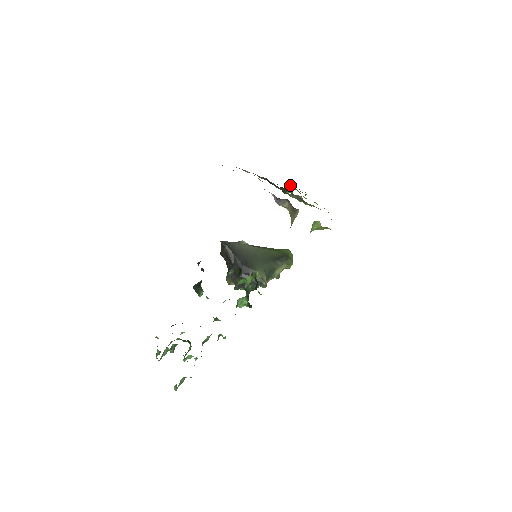
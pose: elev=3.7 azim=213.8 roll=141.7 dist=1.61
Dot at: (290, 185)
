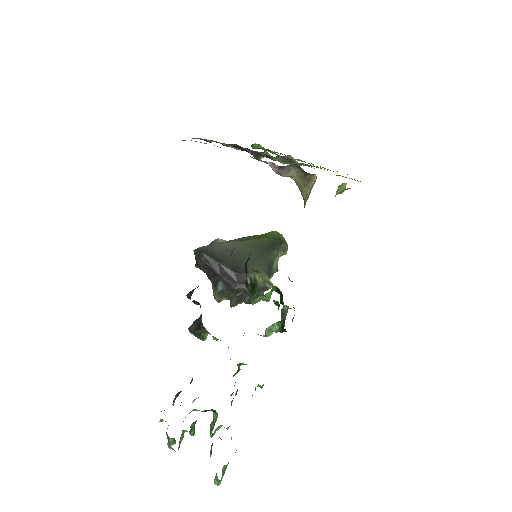
Dot at: (257, 146)
